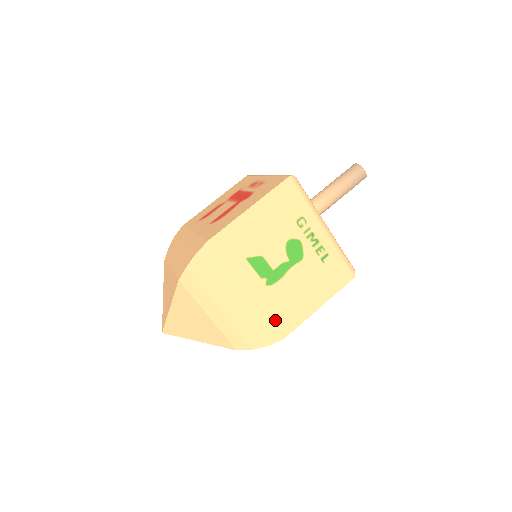
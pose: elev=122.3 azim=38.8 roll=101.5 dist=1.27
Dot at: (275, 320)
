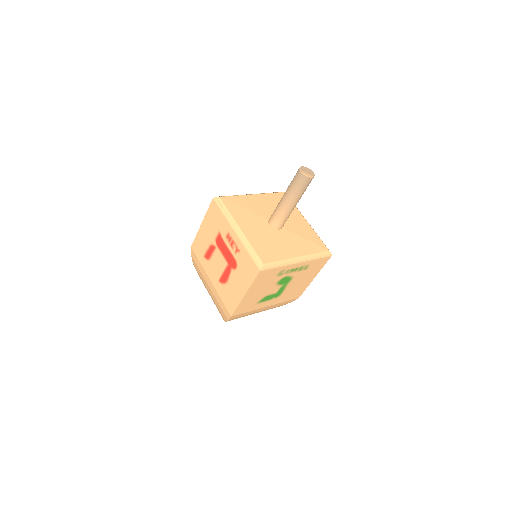
Dot at: (290, 299)
